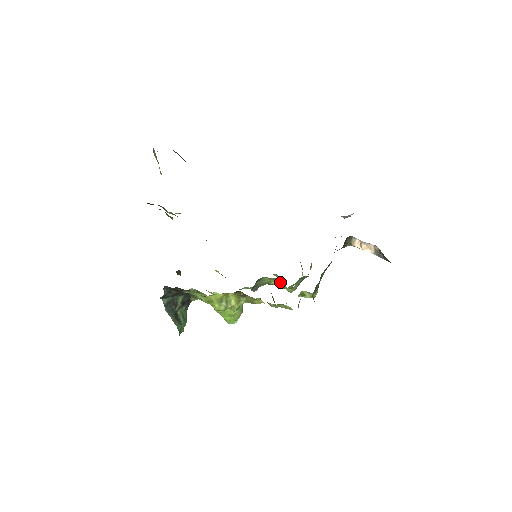
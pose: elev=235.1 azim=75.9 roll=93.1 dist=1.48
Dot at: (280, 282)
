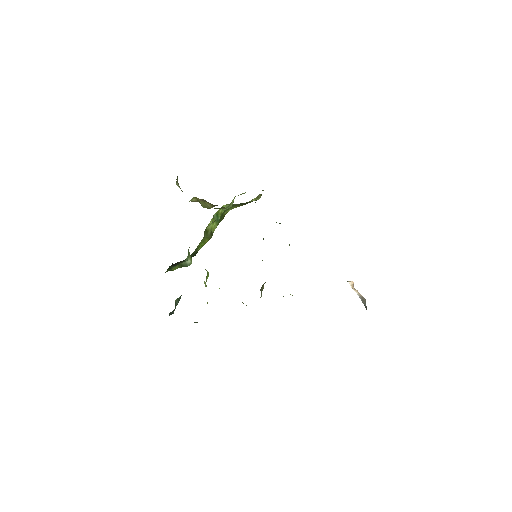
Dot at: occluded
